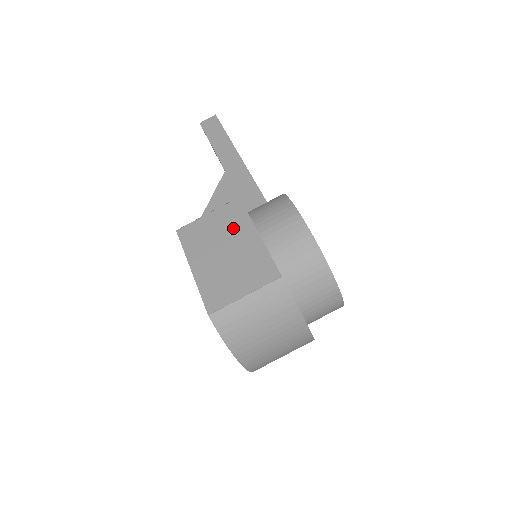
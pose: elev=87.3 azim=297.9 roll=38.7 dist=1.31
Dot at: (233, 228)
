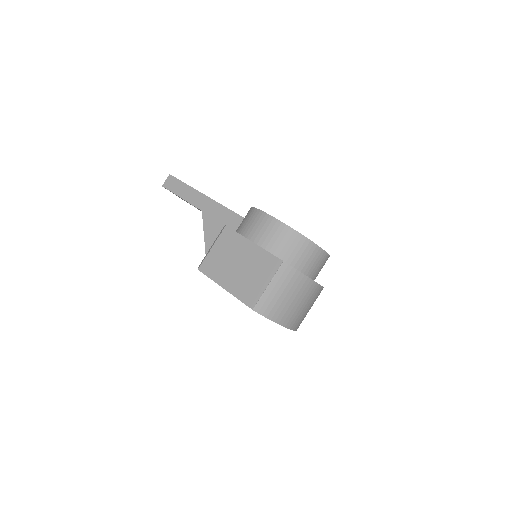
Dot at: (234, 248)
